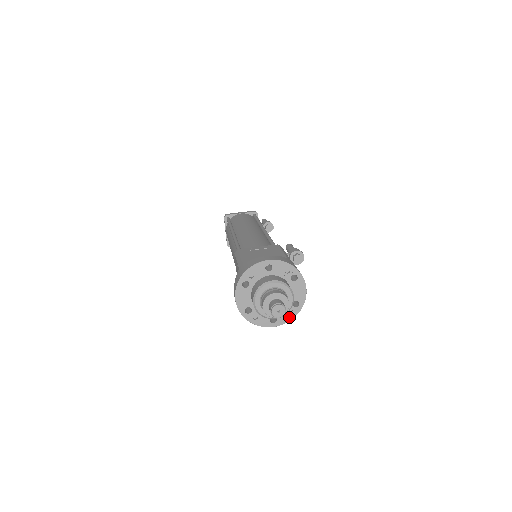
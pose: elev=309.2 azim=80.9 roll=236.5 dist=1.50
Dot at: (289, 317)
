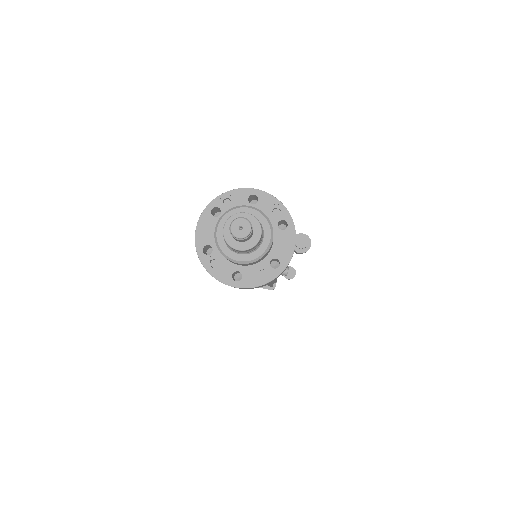
Dot at: (260, 280)
